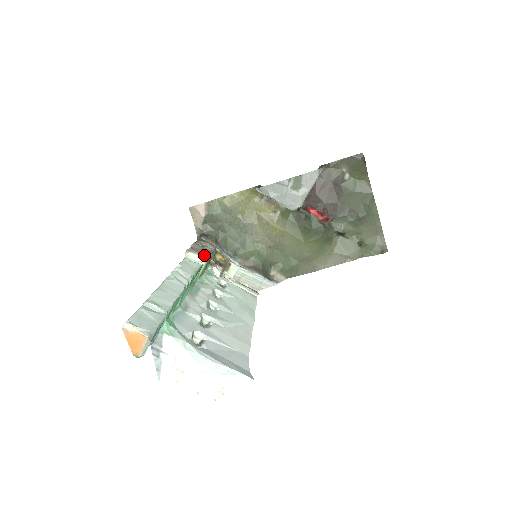
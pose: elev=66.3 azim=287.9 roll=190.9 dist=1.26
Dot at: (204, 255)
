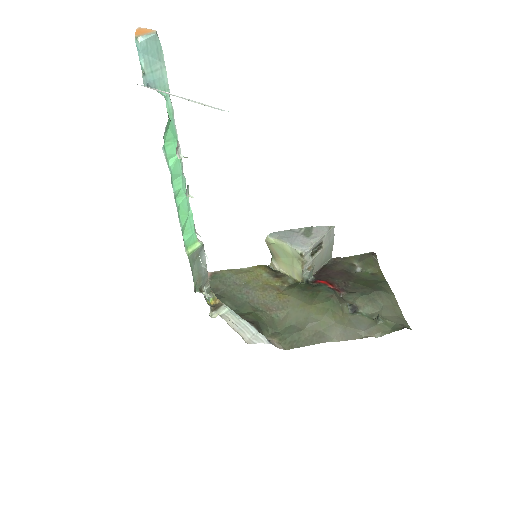
Dot at: occluded
